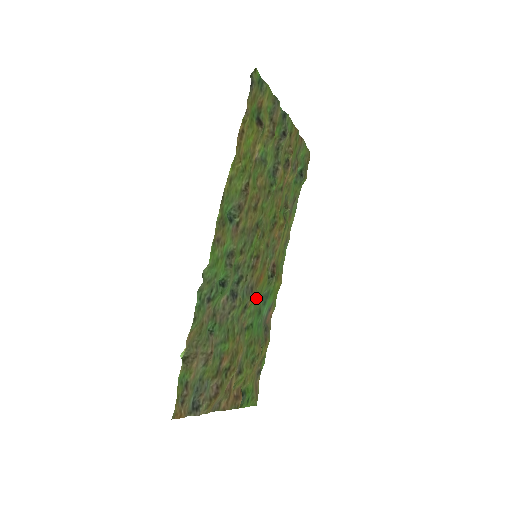
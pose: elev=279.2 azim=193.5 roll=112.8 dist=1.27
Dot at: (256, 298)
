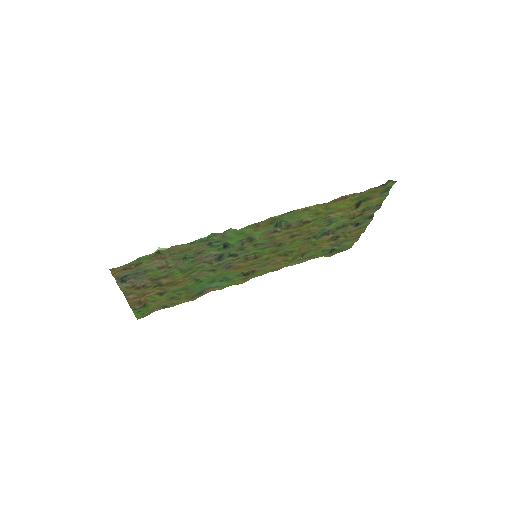
Dot at: (223, 273)
